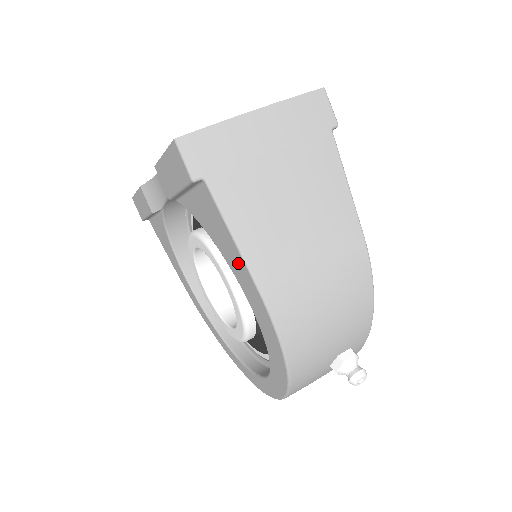
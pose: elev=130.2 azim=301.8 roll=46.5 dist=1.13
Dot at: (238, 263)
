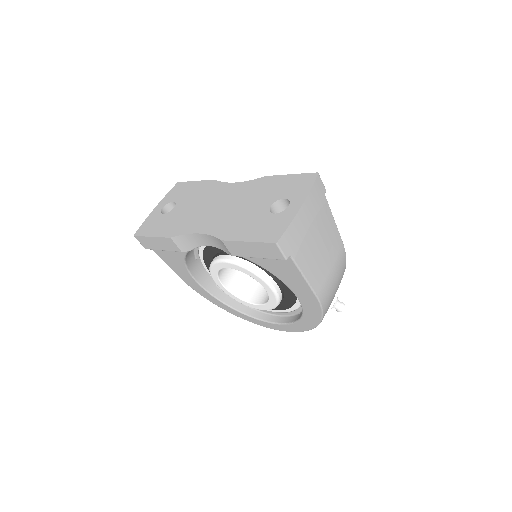
Dot at: (301, 286)
